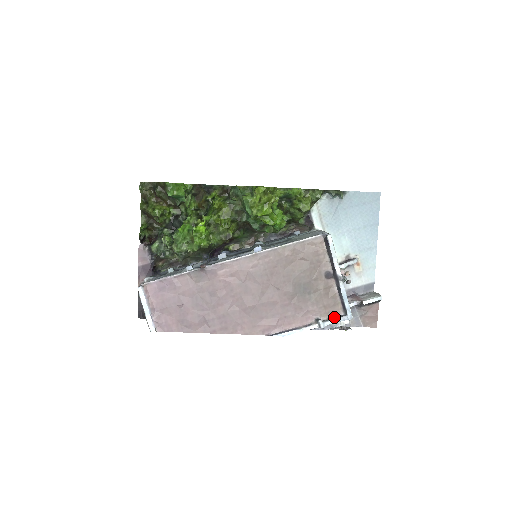
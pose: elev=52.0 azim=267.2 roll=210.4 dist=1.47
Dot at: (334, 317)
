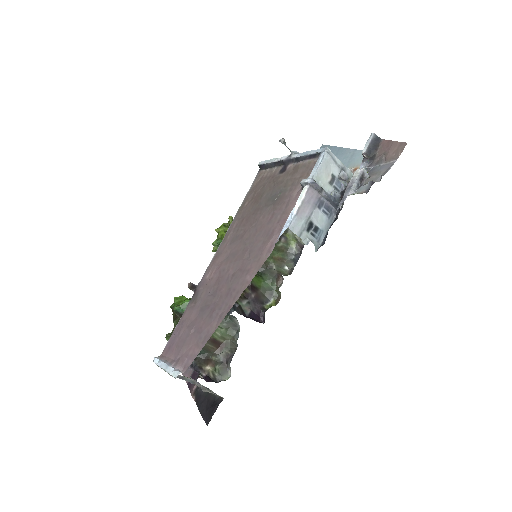
Dot at: (314, 168)
